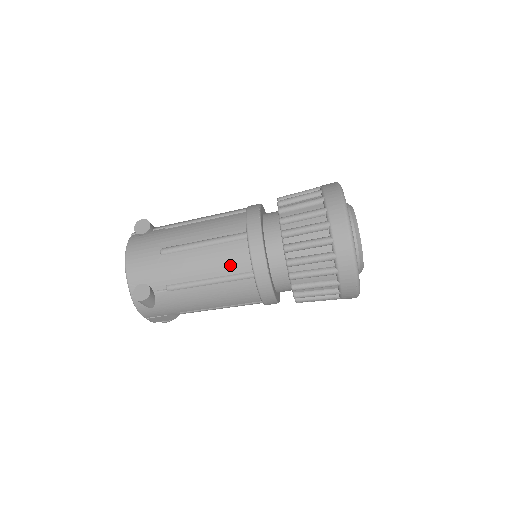
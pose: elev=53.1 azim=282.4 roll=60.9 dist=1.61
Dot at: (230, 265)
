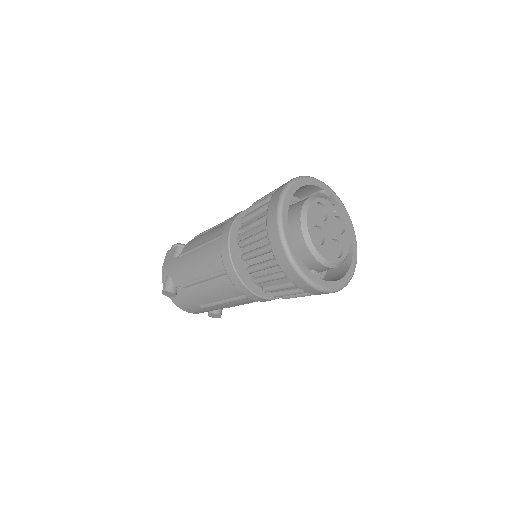
Dot at: occluded
